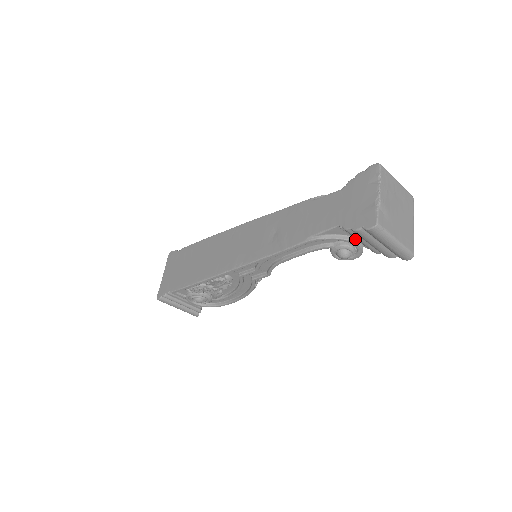
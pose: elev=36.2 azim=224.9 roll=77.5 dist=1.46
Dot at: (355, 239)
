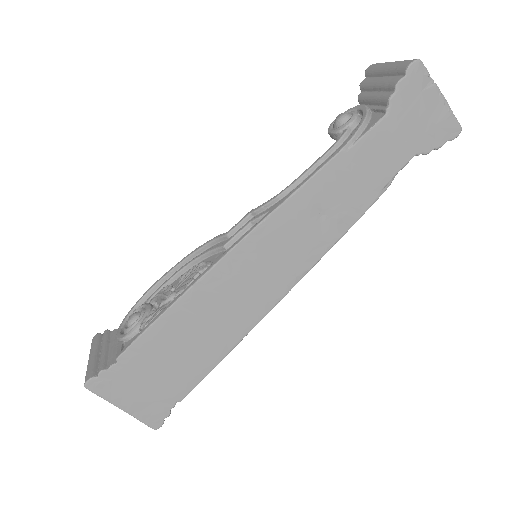
Dot at: occluded
